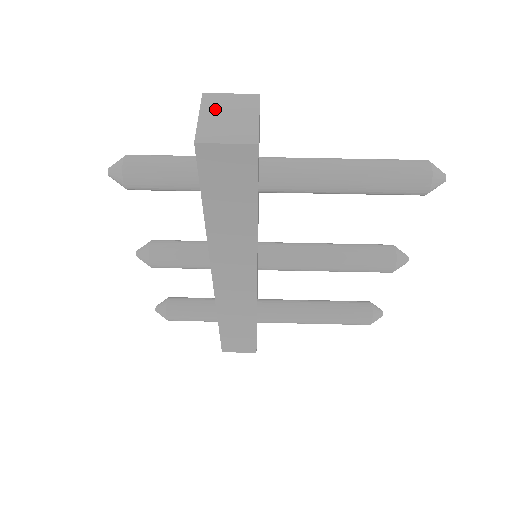
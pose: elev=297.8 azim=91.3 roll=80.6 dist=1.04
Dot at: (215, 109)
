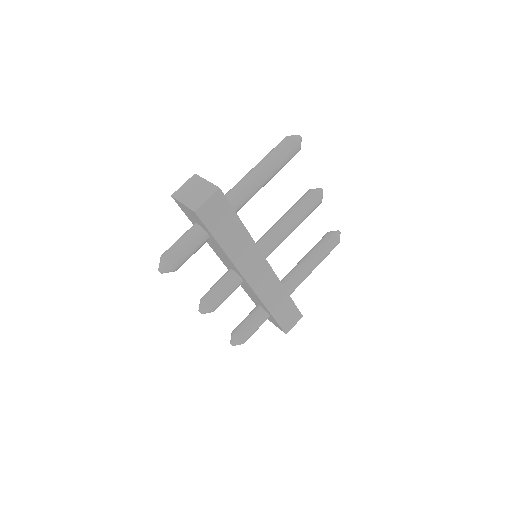
Dot at: (185, 195)
